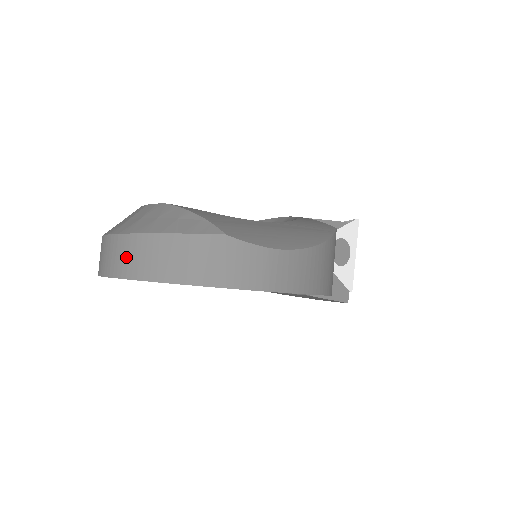
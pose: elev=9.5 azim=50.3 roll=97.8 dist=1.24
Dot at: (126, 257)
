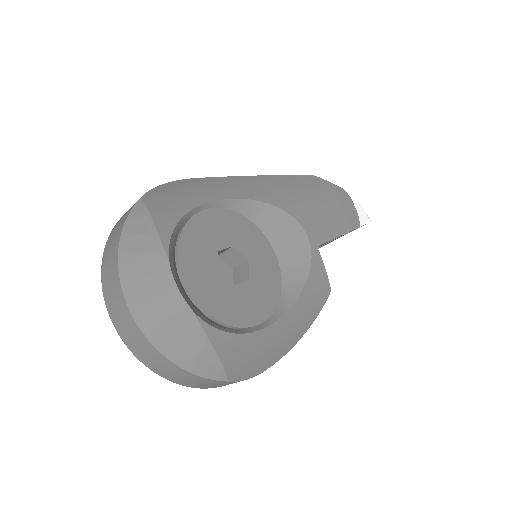
Dot at: (139, 346)
